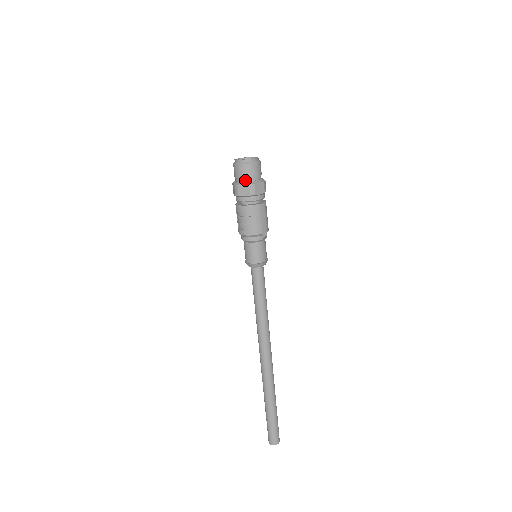
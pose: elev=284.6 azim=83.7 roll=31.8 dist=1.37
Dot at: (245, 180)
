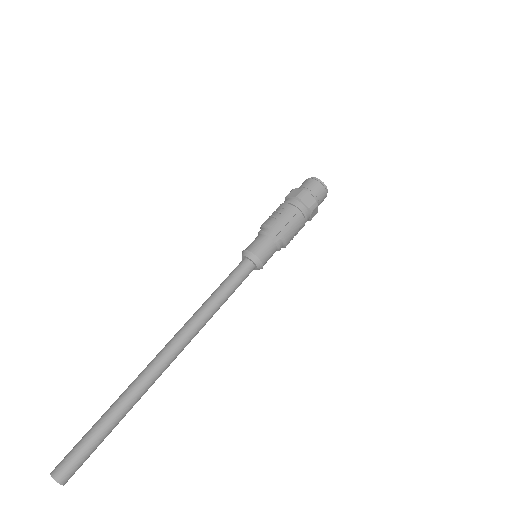
Dot at: (303, 189)
